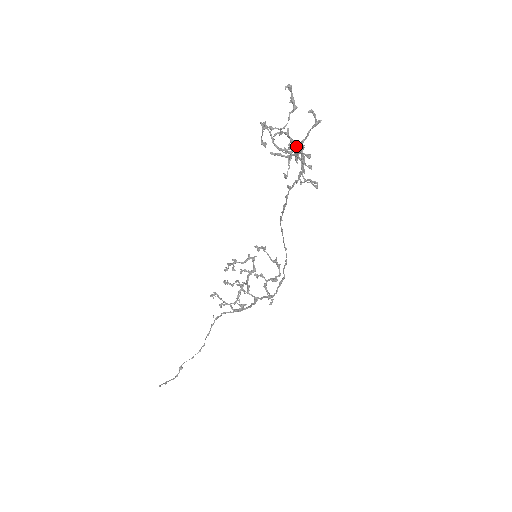
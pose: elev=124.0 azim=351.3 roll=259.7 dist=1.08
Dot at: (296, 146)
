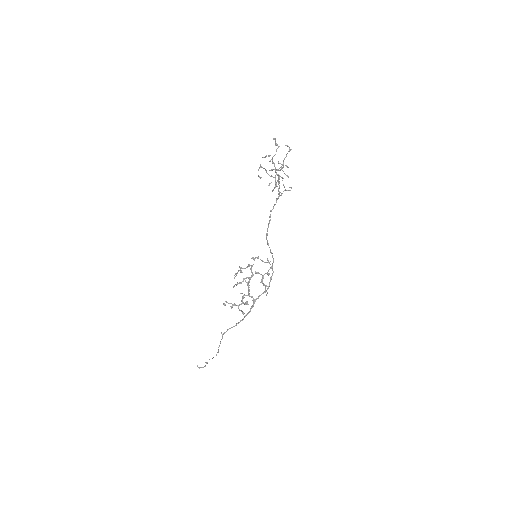
Dot at: (277, 174)
